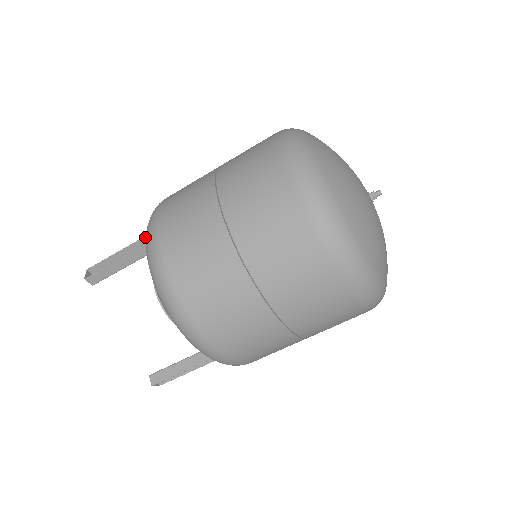
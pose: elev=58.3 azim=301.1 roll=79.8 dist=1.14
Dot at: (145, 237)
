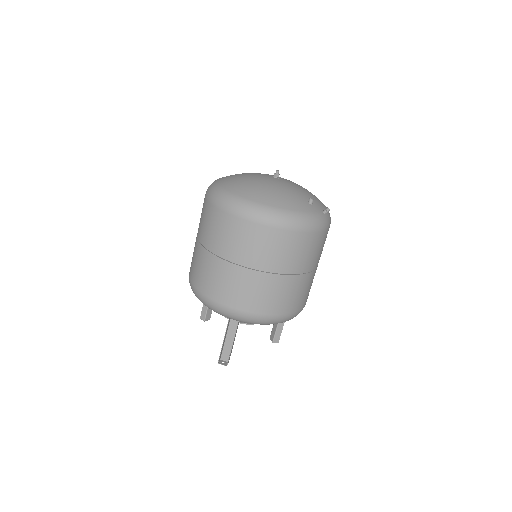
Dot at: occluded
